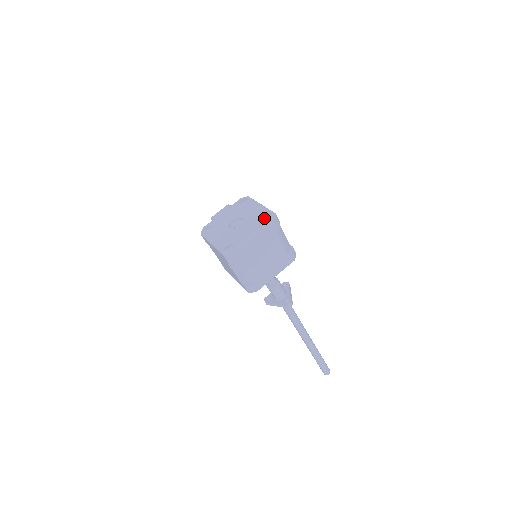
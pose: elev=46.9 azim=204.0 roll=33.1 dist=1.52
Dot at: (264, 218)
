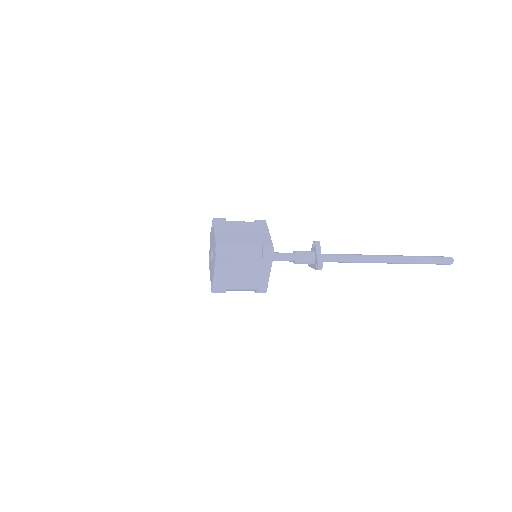
Dot at: (215, 252)
